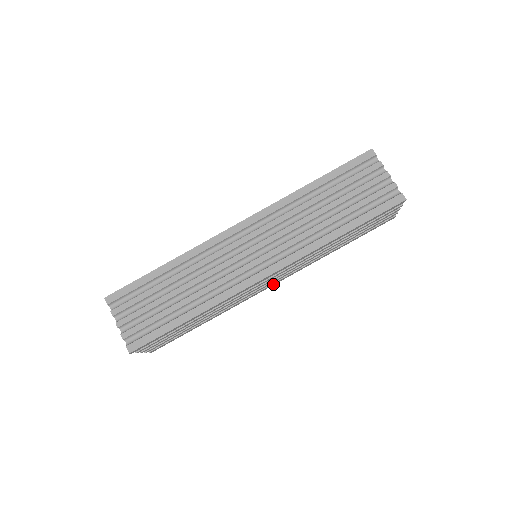
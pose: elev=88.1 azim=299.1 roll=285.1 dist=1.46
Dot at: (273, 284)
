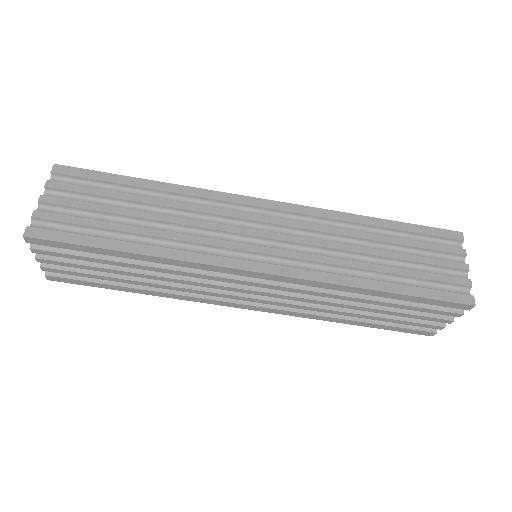
Dot at: (249, 307)
